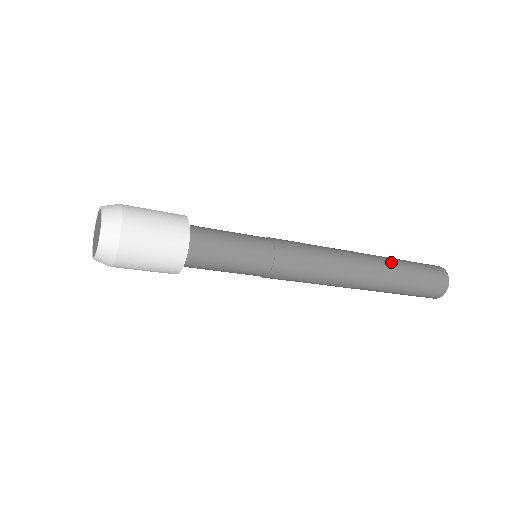
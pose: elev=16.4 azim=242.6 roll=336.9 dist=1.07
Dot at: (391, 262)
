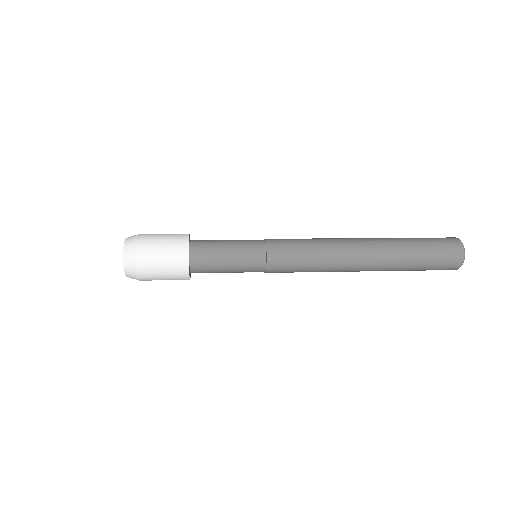
Dot at: (393, 248)
